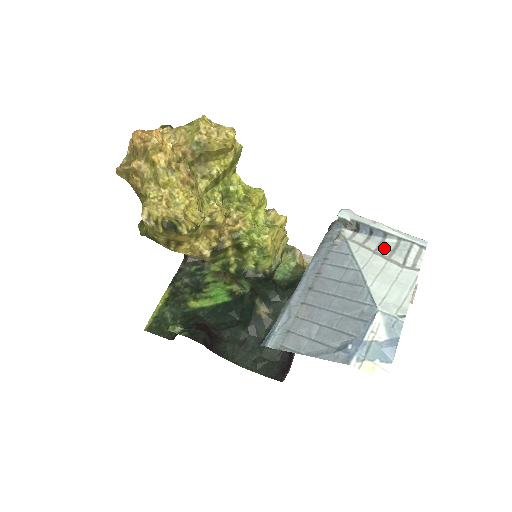
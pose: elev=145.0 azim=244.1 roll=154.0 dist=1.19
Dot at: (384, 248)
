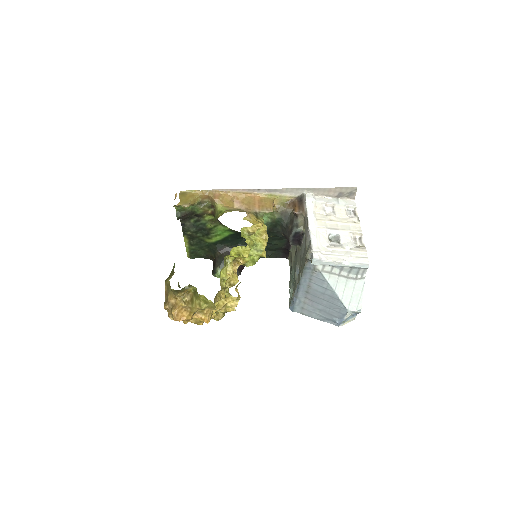
Dot at: (344, 271)
